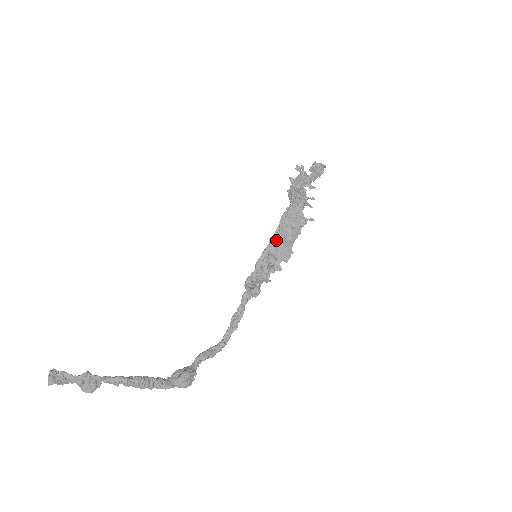
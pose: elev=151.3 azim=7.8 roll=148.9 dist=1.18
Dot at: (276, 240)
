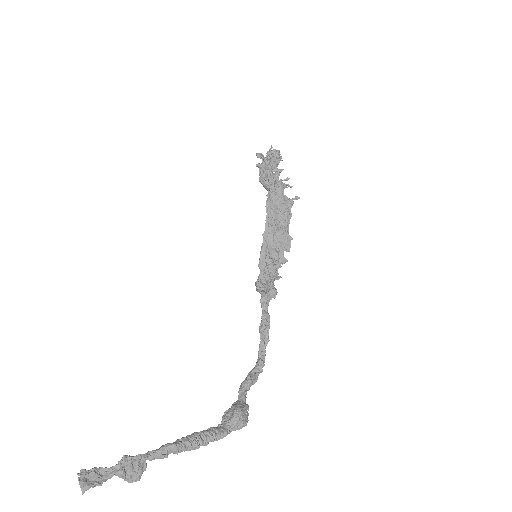
Dot at: (270, 232)
